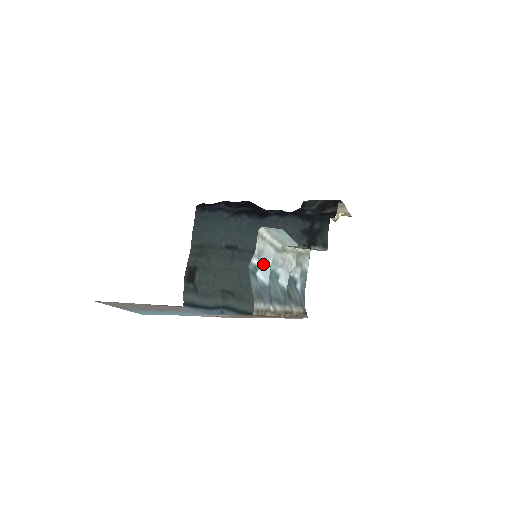
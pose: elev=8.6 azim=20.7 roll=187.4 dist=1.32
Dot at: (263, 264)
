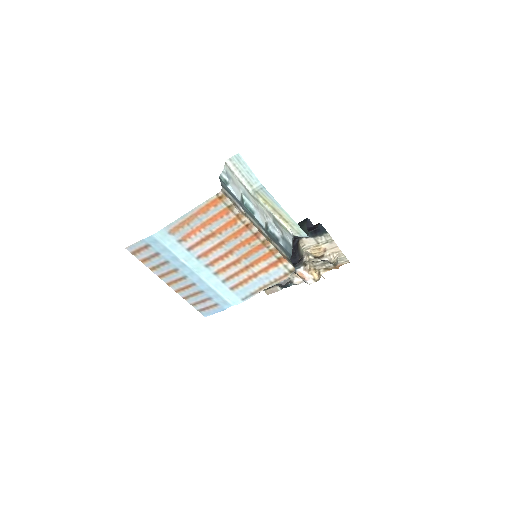
Dot at: (233, 186)
